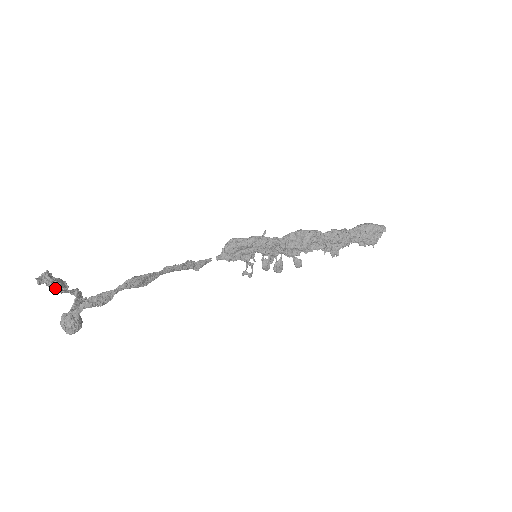
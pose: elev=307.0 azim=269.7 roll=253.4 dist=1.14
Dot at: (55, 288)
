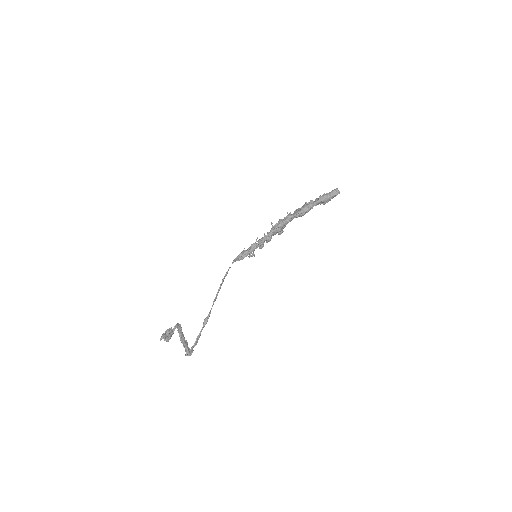
Dot at: (170, 338)
